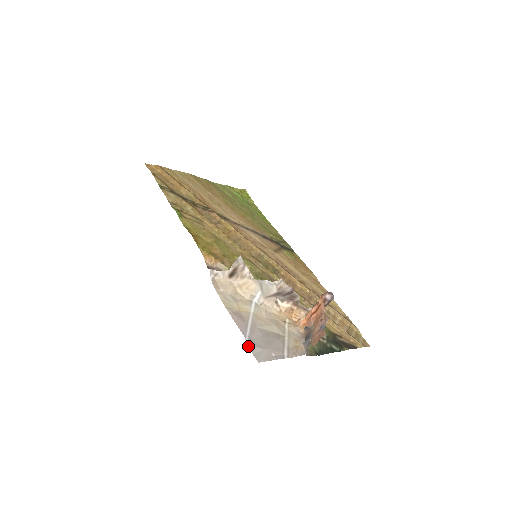
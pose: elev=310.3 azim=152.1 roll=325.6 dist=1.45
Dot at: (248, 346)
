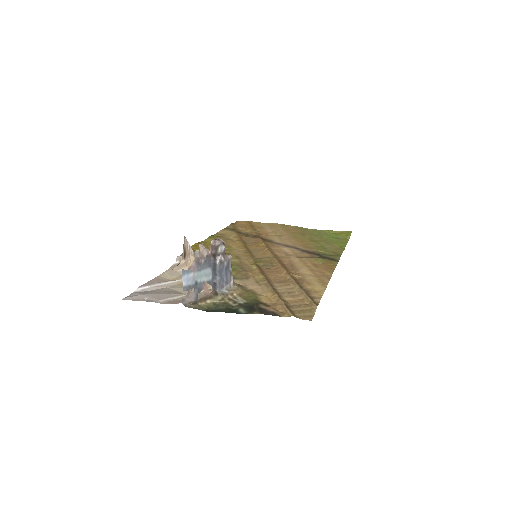
Dot at: (133, 292)
